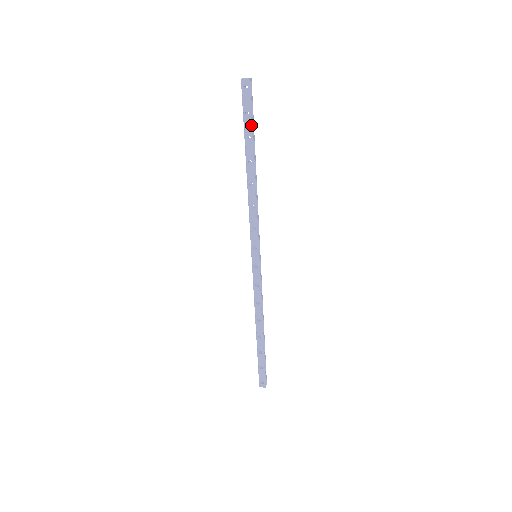
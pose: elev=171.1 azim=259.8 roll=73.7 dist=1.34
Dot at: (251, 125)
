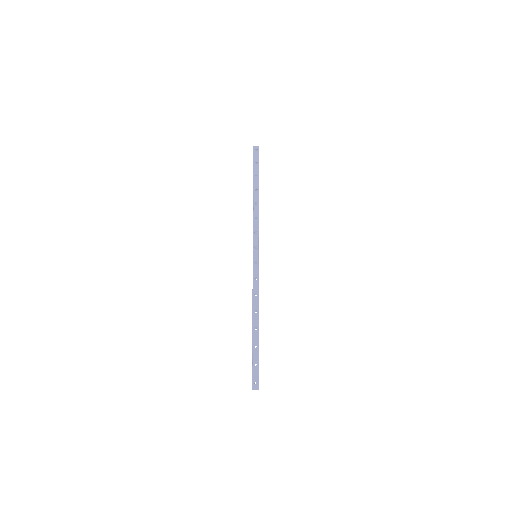
Dot at: (258, 169)
